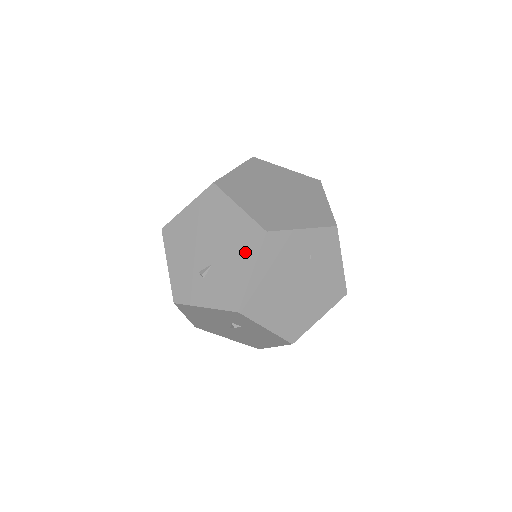
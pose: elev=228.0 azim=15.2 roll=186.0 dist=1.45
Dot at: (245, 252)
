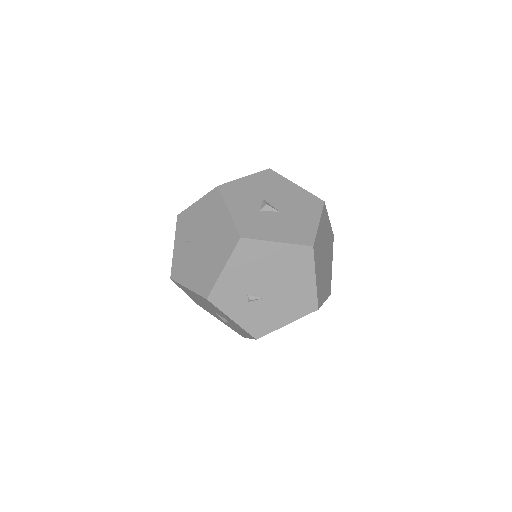
Dot at: (294, 310)
